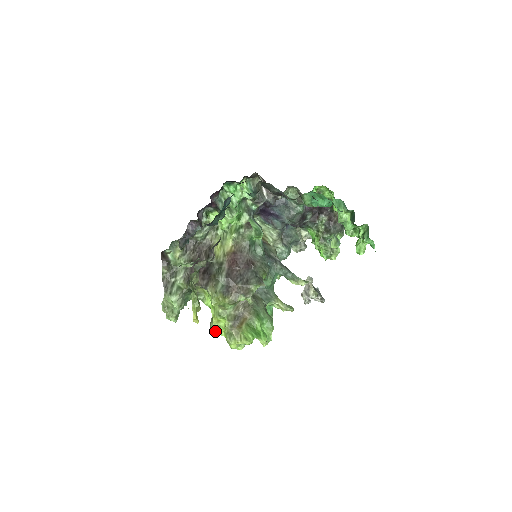
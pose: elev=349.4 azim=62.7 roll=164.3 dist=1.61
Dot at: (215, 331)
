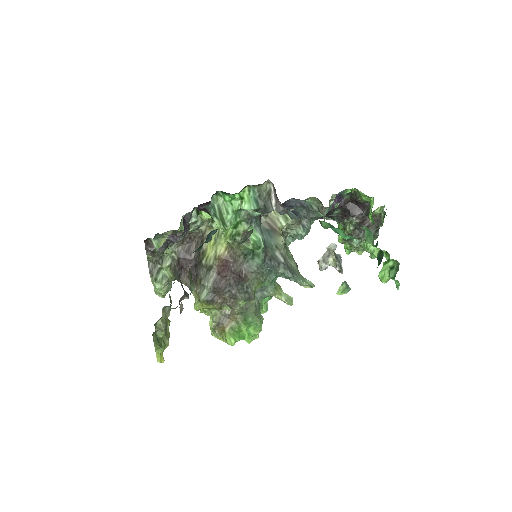
Dot at: occluded
